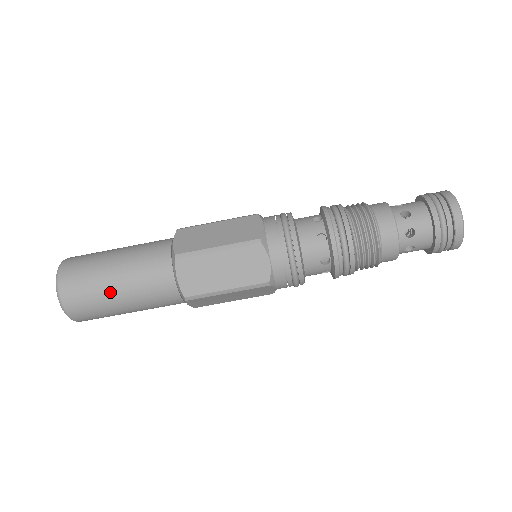
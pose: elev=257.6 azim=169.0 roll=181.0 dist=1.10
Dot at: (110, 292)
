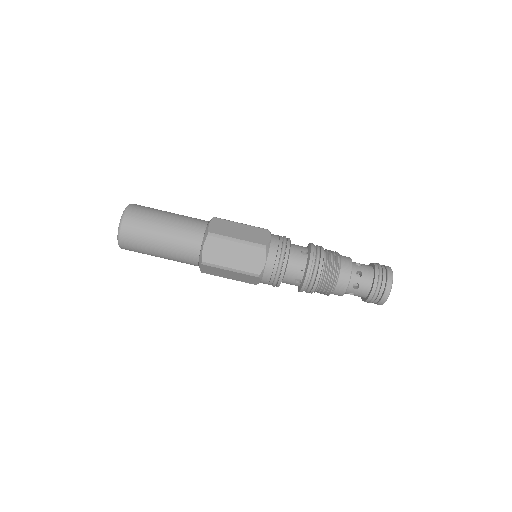
Dot at: (154, 255)
